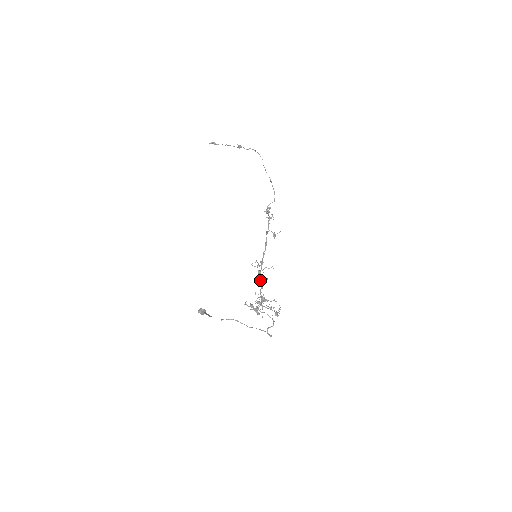
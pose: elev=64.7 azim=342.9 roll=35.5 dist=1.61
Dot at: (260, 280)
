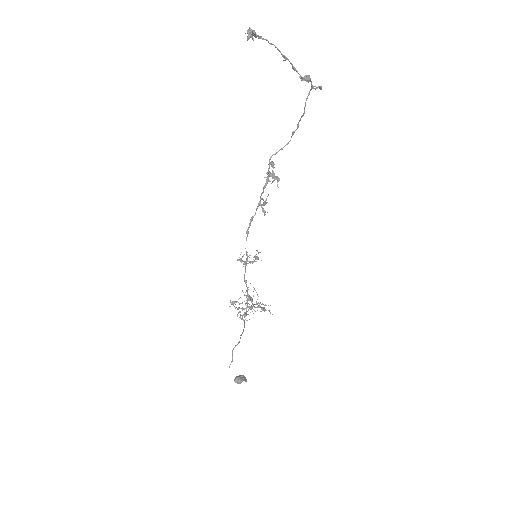
Dot at: occluded
